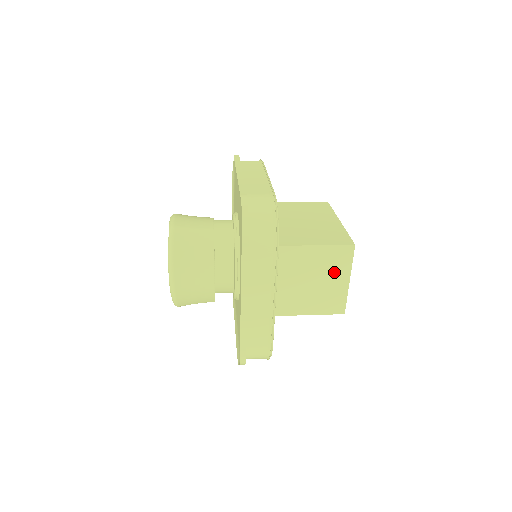
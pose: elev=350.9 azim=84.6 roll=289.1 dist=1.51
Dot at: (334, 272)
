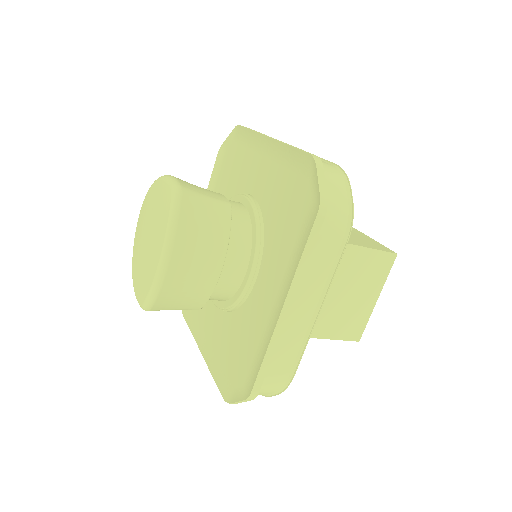
Dot at: (367, 285)
